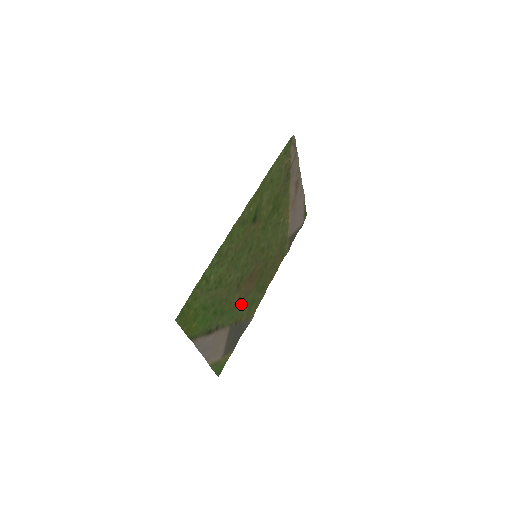
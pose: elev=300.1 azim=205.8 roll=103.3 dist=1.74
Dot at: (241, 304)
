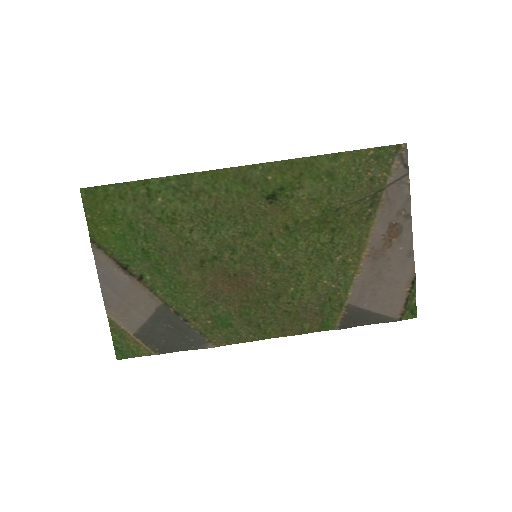
Dot at: (200, 298)
